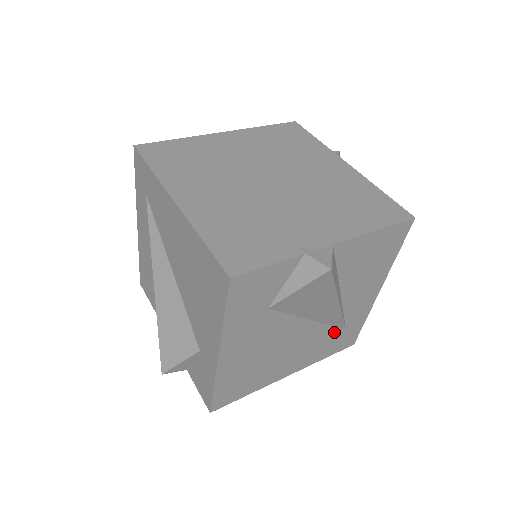
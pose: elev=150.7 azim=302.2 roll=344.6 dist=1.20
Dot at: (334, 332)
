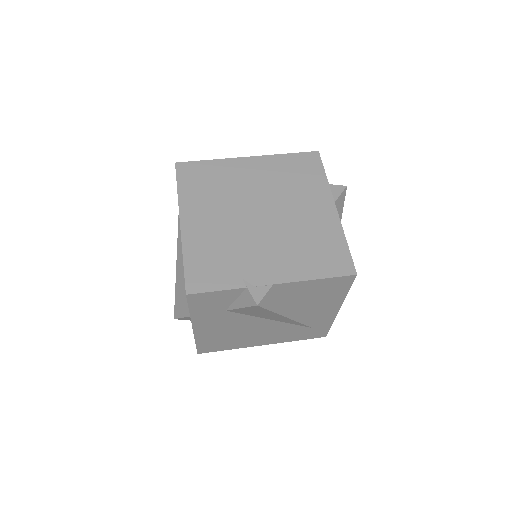
Dot at: (299, 328)
